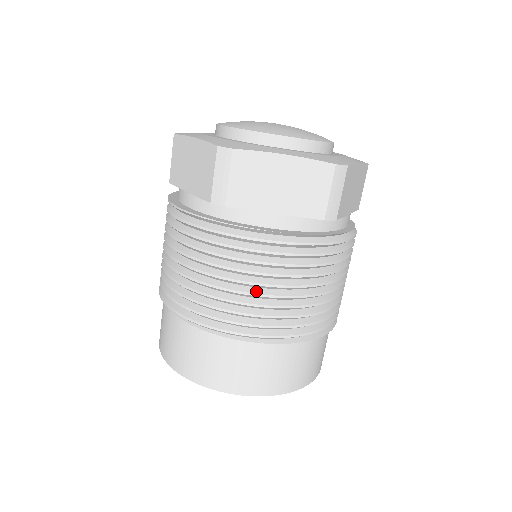
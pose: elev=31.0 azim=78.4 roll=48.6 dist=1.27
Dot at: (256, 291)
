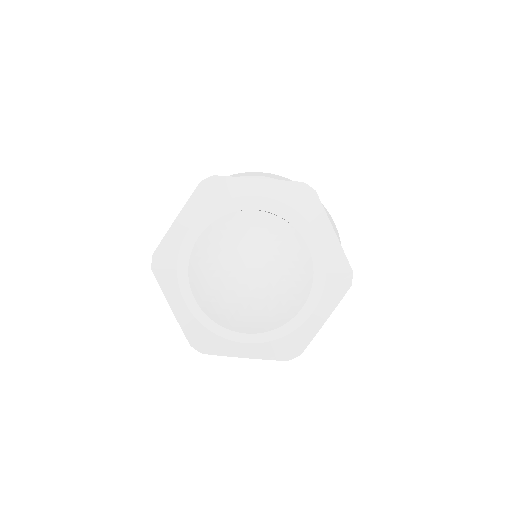
Dot at: occluded
